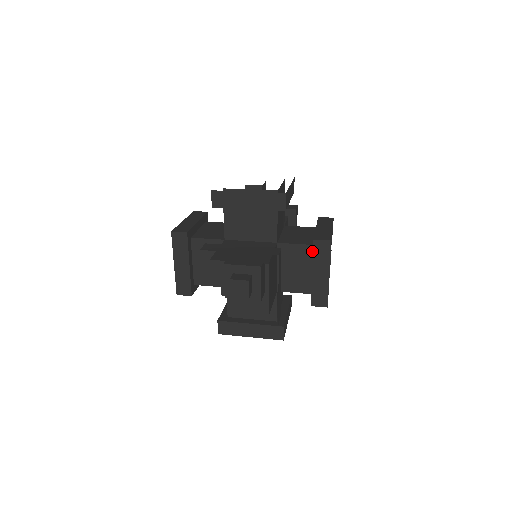
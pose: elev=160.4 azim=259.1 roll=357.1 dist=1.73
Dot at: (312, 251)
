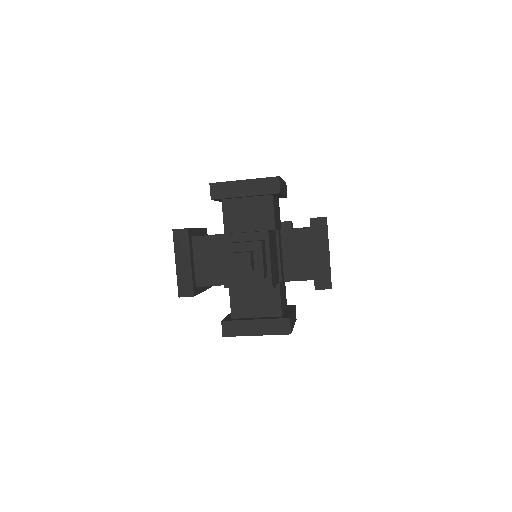
Dot at: (310, 234)
